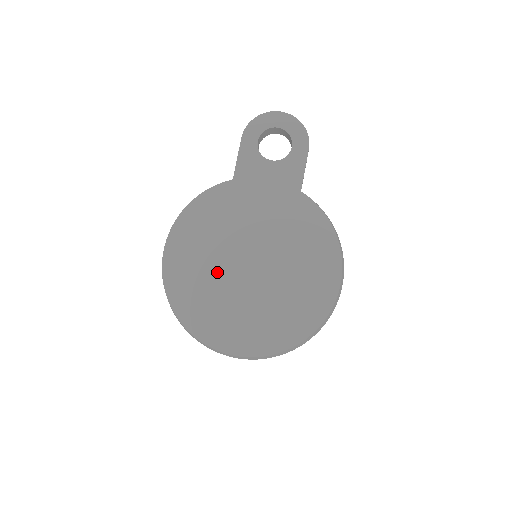
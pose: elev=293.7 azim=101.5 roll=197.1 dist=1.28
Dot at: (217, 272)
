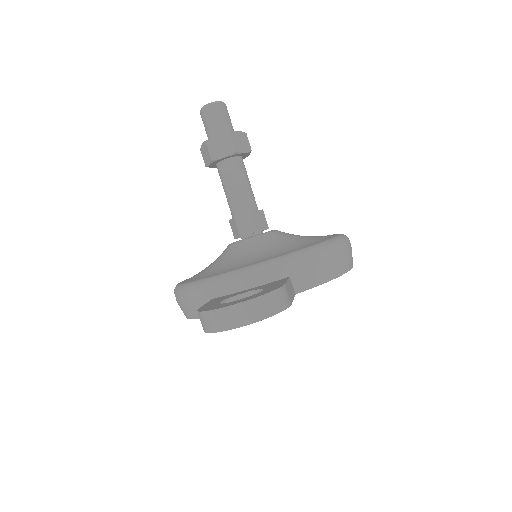
Dot at: occluded
